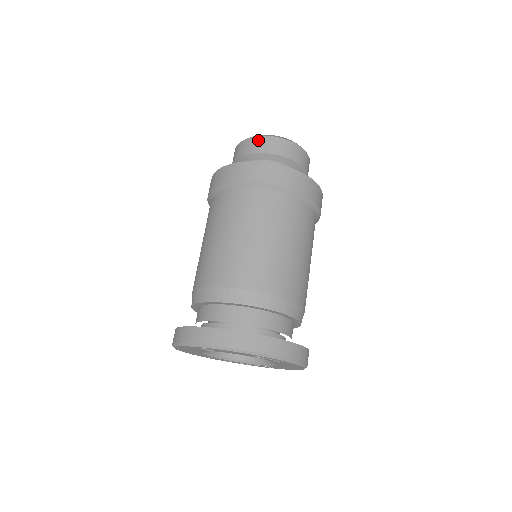
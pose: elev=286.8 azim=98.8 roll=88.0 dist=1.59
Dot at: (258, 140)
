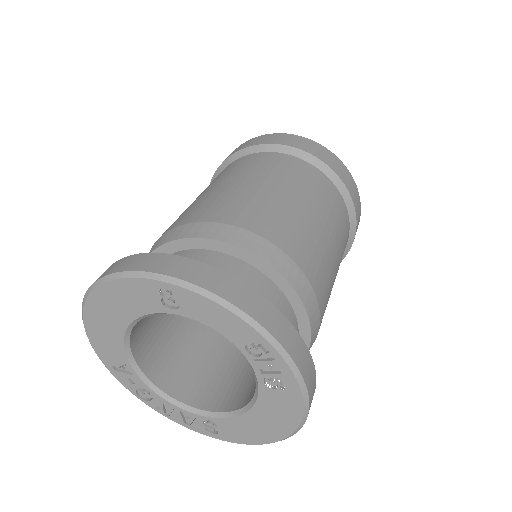
Dot at: occluded
